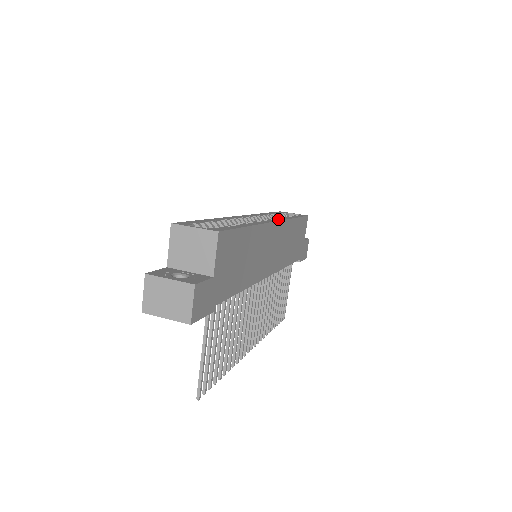
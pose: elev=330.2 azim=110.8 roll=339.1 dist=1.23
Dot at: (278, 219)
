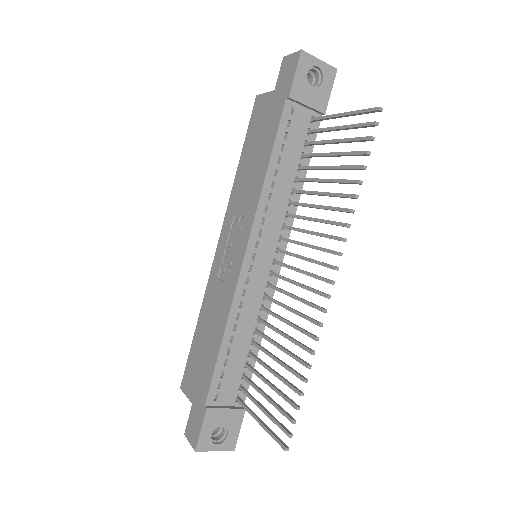
Dot at: occluded
